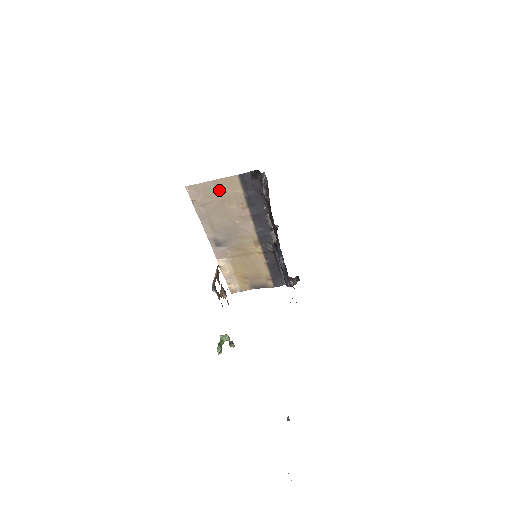
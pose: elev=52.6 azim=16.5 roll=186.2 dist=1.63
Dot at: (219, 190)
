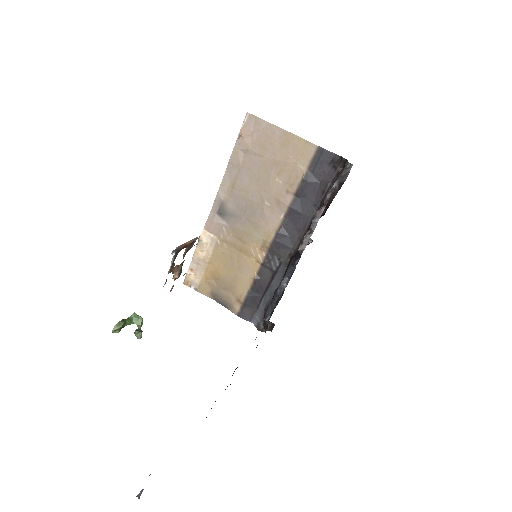
Dot at: (281, 147)
